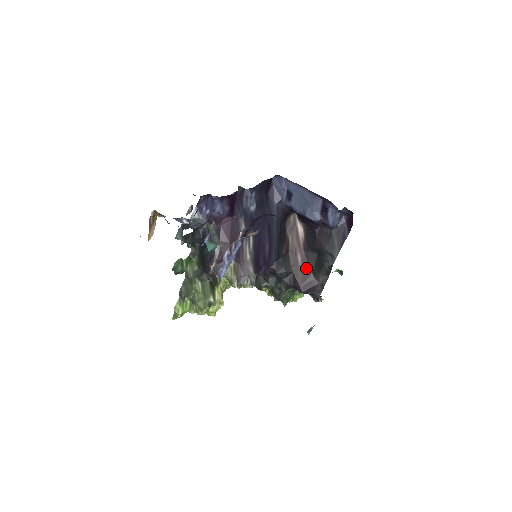
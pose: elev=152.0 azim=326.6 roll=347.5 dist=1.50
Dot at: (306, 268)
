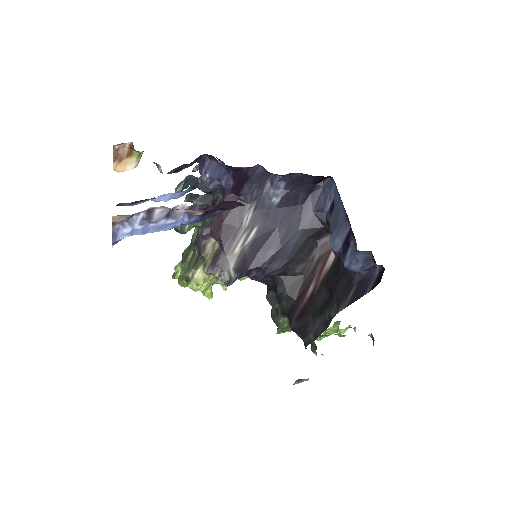
Dot at: (310, 304)
